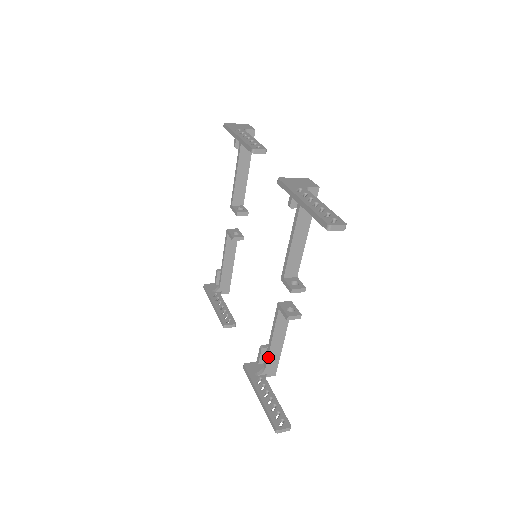
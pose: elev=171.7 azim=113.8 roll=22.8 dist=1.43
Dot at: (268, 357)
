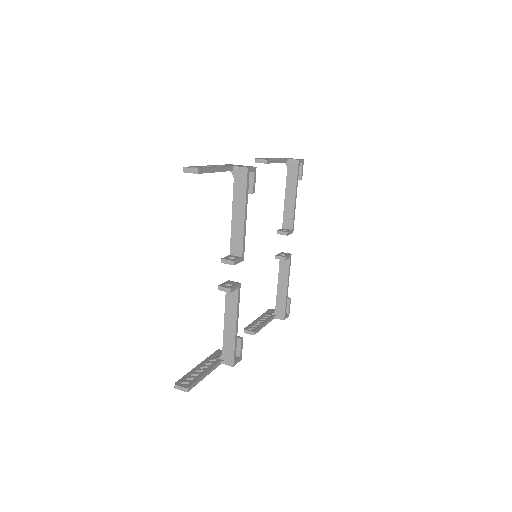
Dot at: (223, 339)
